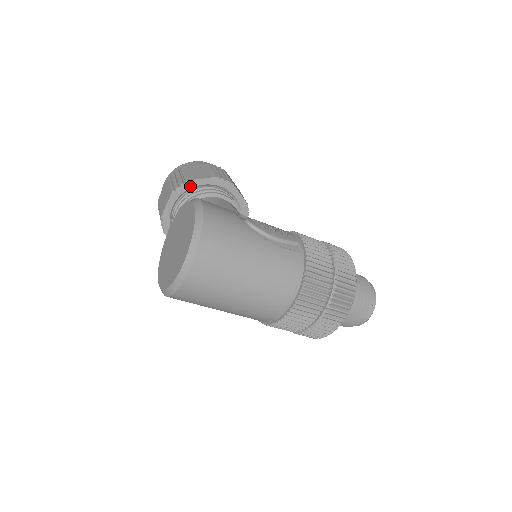
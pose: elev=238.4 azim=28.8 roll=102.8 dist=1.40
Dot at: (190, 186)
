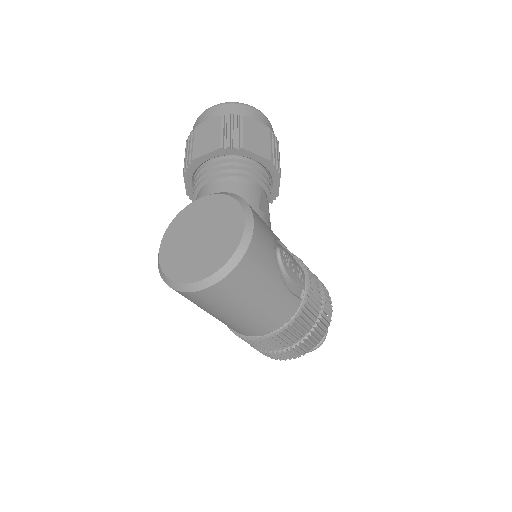
Dot at: (241, 154)
